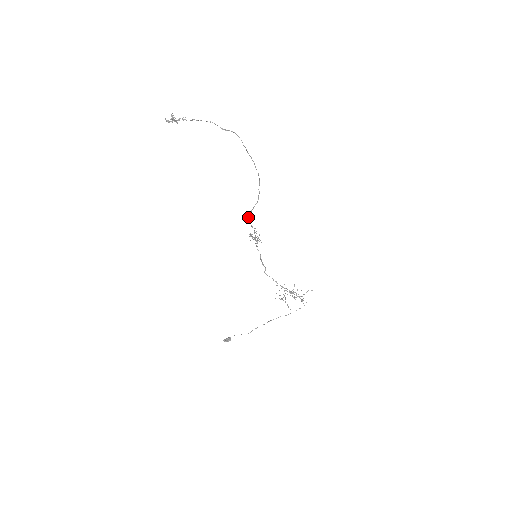
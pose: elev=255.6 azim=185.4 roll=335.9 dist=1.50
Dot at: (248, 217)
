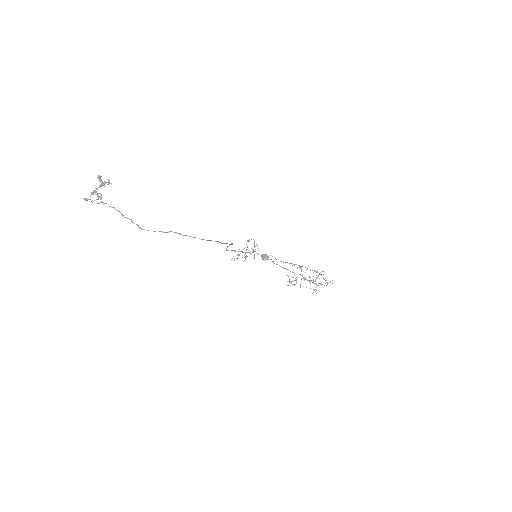
Dot at: occluded
